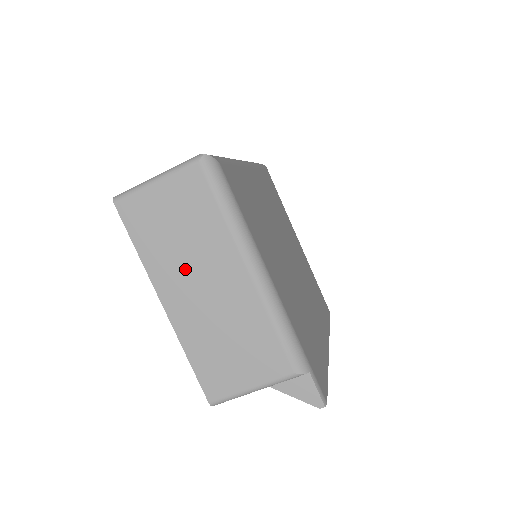
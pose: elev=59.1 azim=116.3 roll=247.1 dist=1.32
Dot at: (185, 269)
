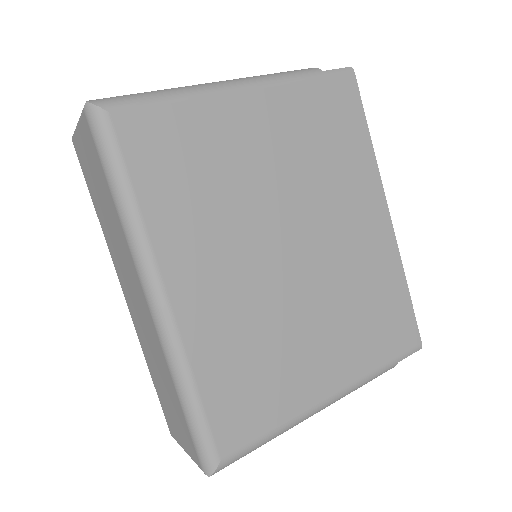
Dot at: occluded
